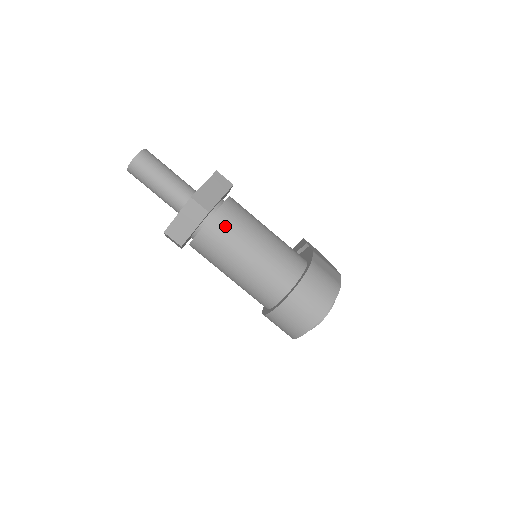
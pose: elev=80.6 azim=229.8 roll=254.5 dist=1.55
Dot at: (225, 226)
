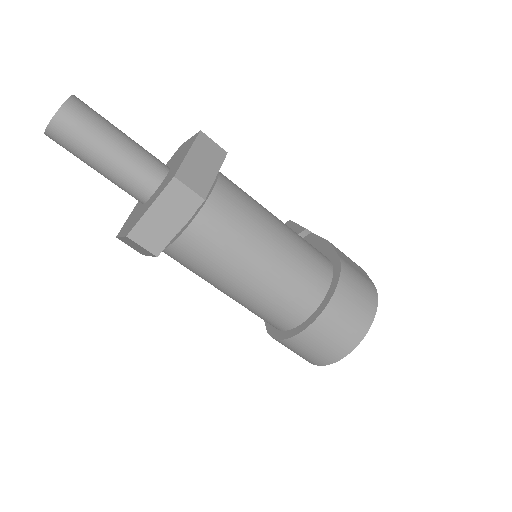
Dot at: (225, 219)
